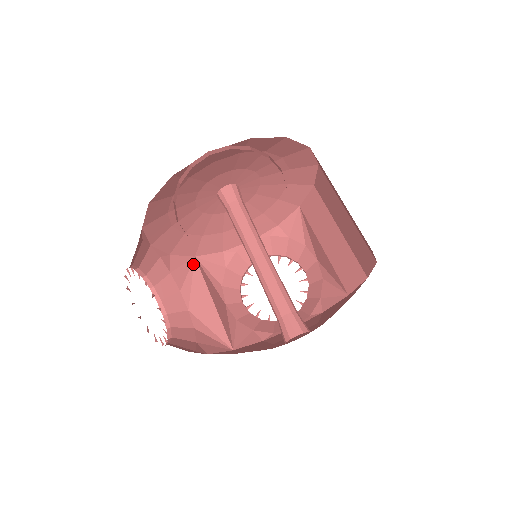
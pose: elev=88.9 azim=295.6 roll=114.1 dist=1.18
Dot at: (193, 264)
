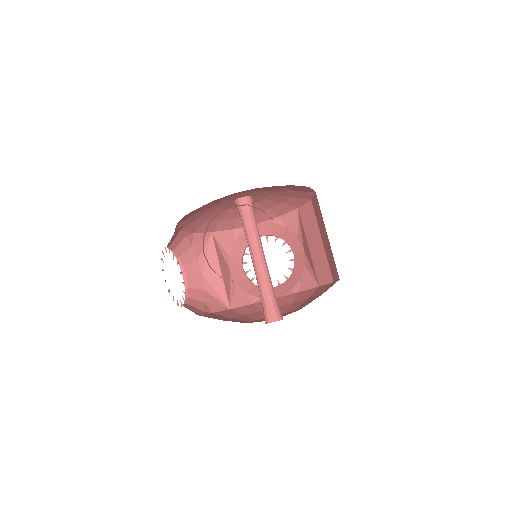
Dot at: (210, 238)
